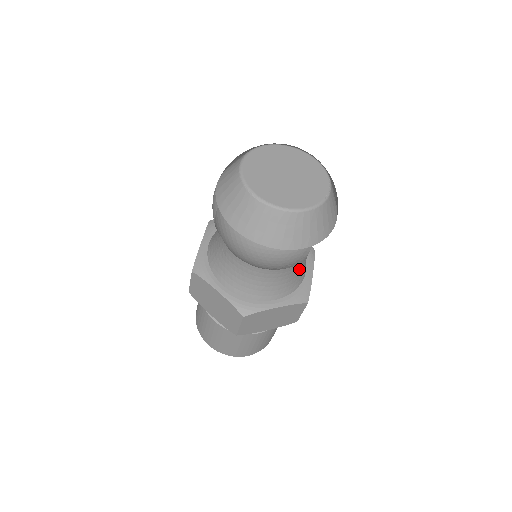
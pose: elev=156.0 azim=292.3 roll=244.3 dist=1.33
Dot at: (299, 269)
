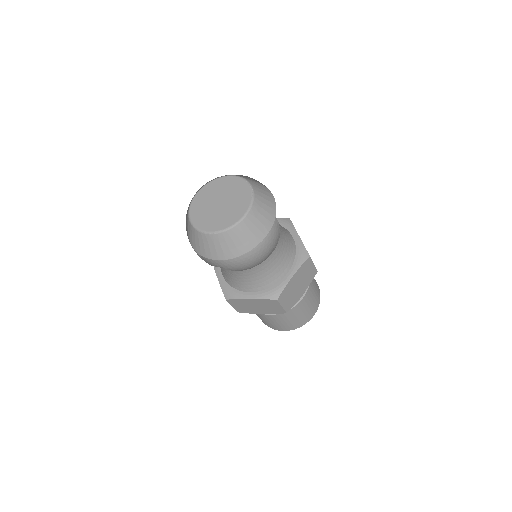
Dot at: (284, 243)
